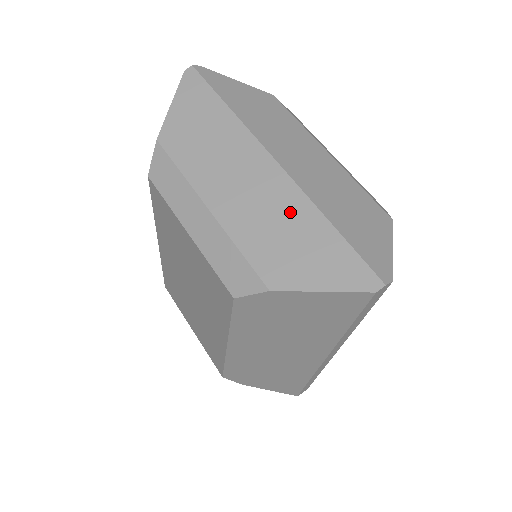
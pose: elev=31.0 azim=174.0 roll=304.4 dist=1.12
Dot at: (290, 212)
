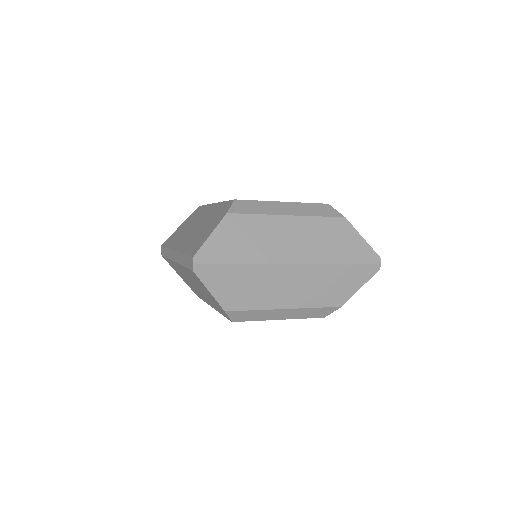
Dot at: (323, 276)
